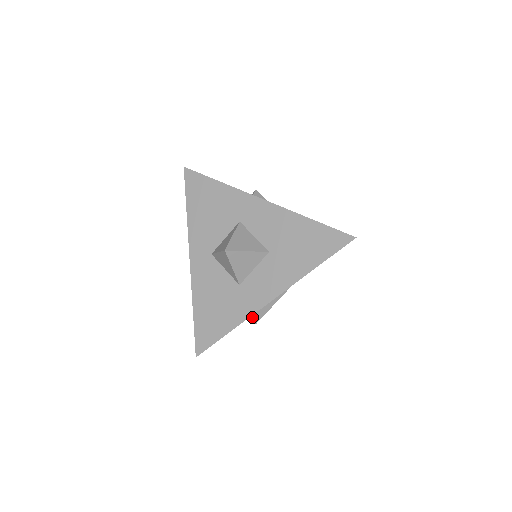
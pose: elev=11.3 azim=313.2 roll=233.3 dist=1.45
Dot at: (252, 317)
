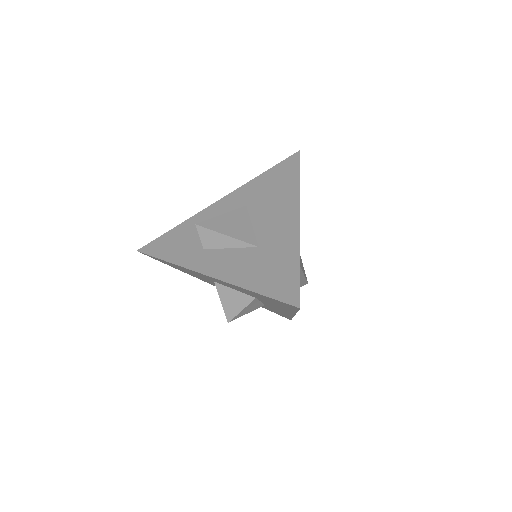
Dot at: occluded
